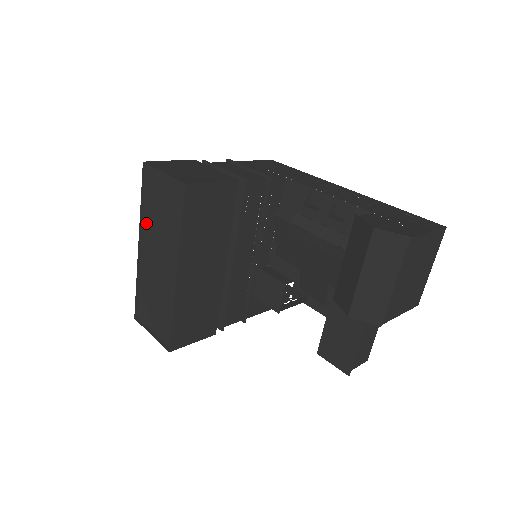
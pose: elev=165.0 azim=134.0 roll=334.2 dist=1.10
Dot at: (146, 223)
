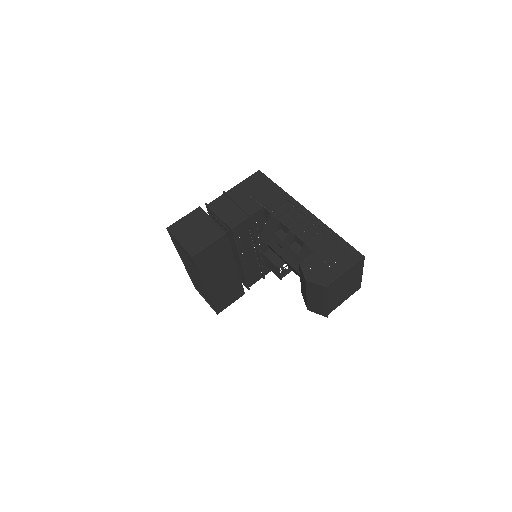
Dot at: (181, 254)
